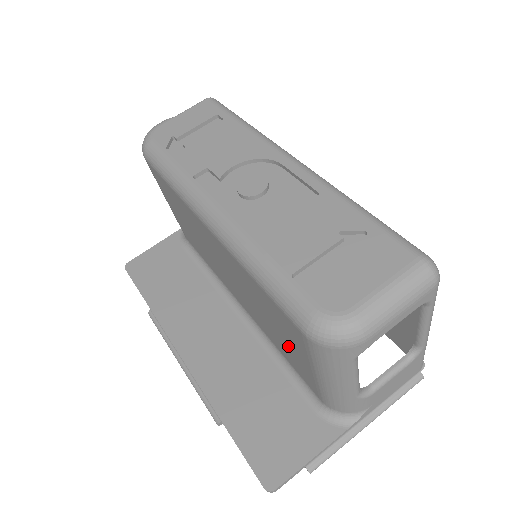
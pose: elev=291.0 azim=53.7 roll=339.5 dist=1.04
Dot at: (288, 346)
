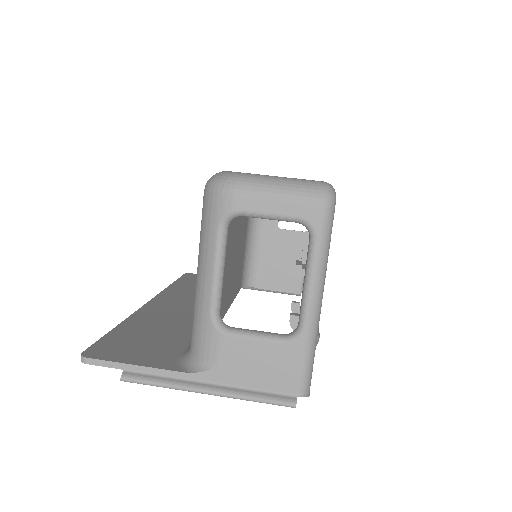
Dot at: occluded
